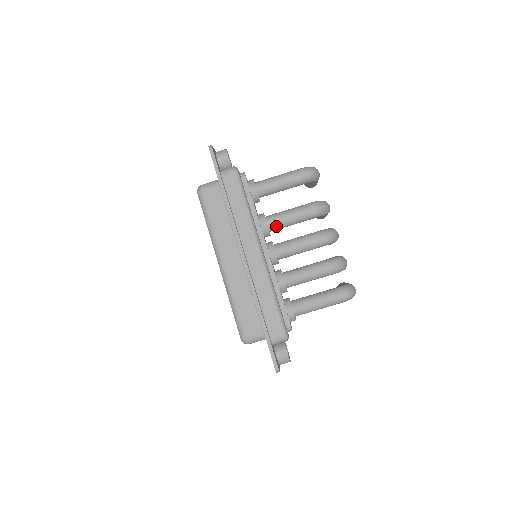
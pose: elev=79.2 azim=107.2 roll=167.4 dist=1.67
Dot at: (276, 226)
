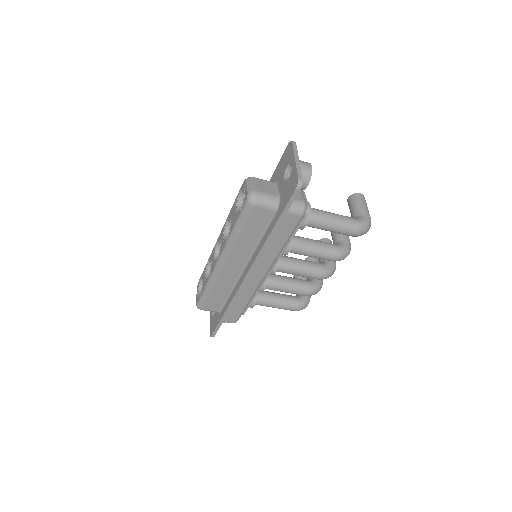
Dot at: (294, 253)
